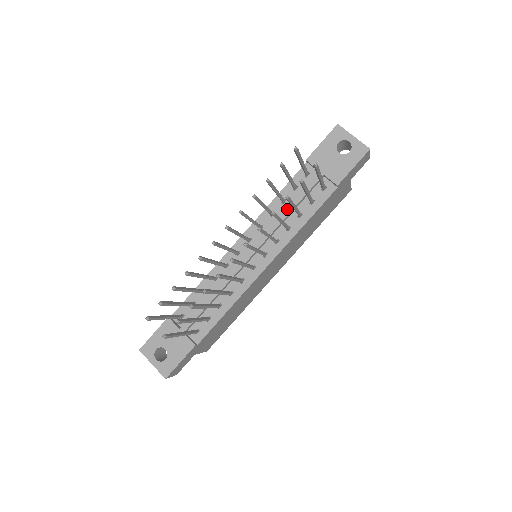
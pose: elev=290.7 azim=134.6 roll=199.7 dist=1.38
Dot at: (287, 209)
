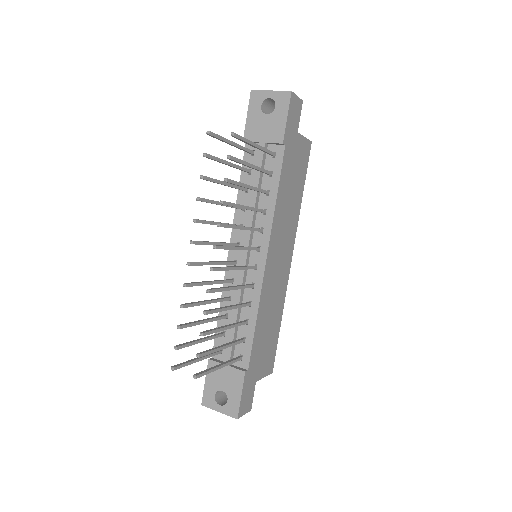
Dot at: (252, 195)
